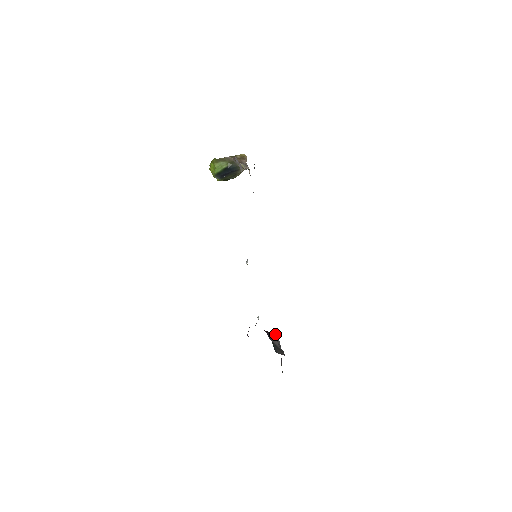
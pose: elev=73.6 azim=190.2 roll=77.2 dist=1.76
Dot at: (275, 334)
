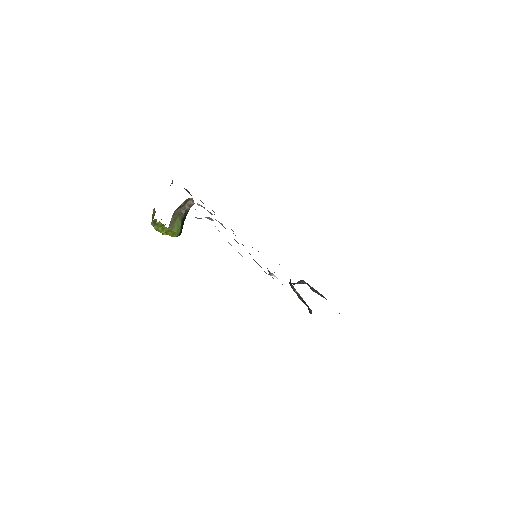
Dot at: (298, 281)
